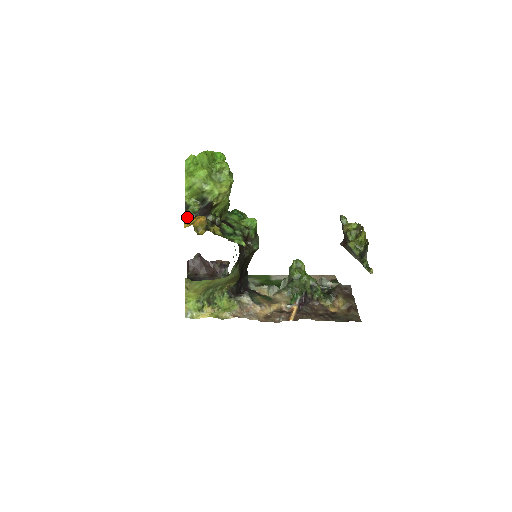
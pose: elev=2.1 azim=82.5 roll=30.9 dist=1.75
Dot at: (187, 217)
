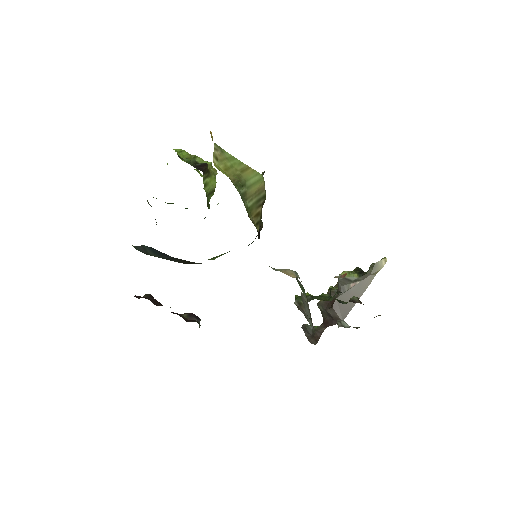
Dot at: occluded
